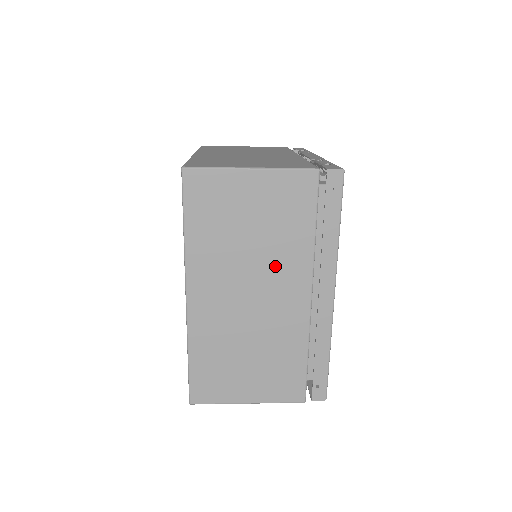
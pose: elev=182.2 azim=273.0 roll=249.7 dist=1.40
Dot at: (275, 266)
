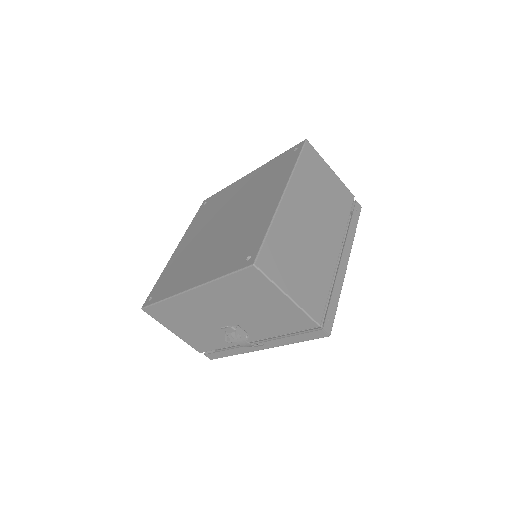
Dot at: (328, 221)
